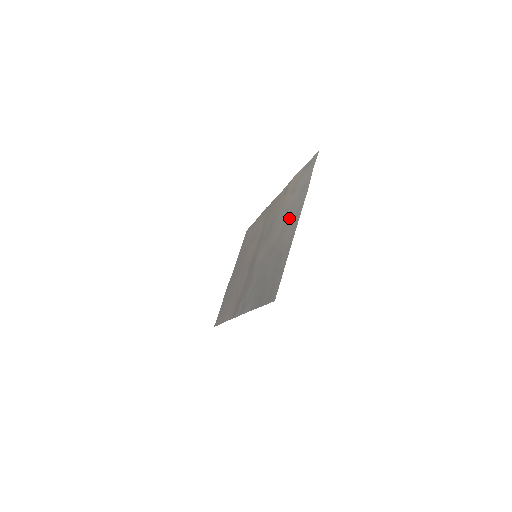
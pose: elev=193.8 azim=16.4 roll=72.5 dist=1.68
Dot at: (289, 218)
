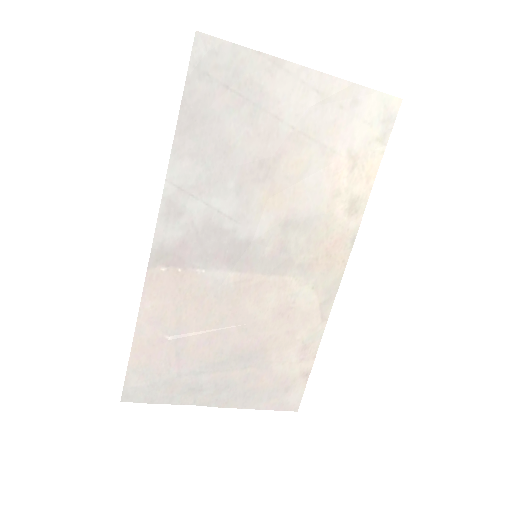
Dot at: (313, 128)
